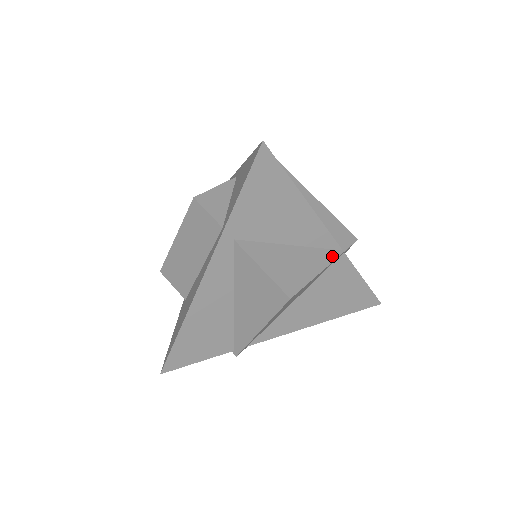
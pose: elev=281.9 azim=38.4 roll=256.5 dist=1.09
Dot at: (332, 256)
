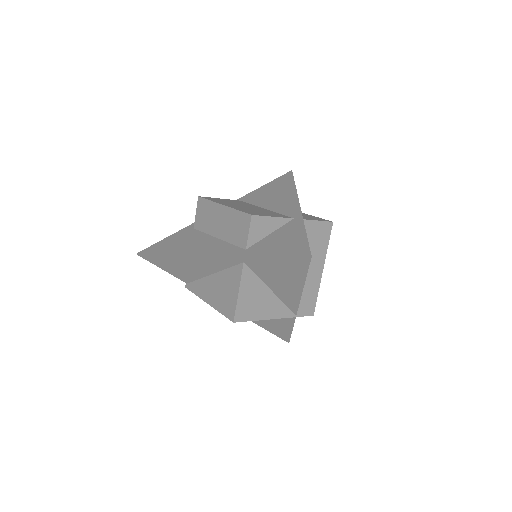
Dot at: (286, 315)
